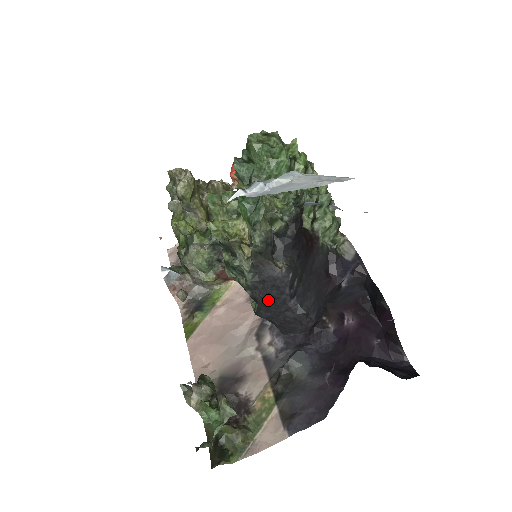
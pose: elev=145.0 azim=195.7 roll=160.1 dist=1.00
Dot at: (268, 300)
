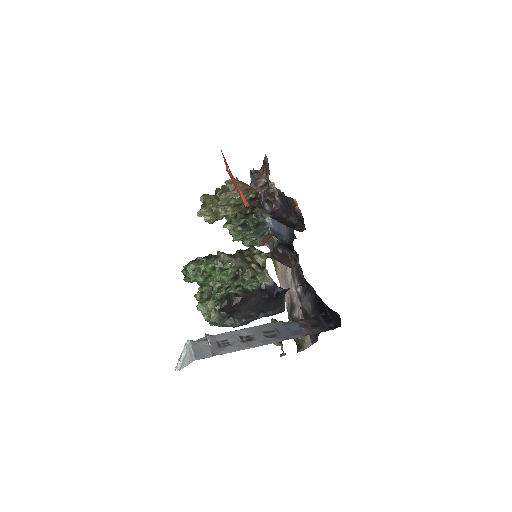
Dot at: occluded
